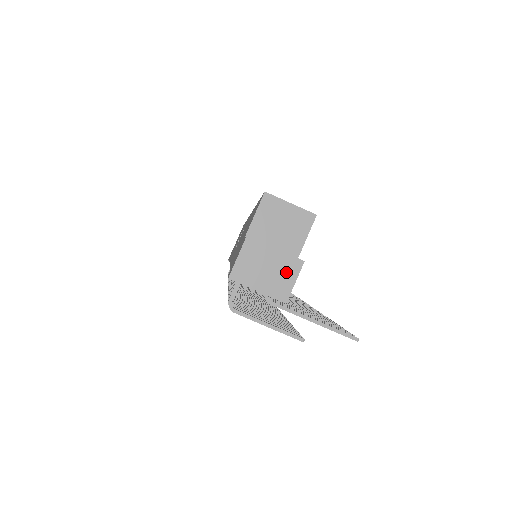
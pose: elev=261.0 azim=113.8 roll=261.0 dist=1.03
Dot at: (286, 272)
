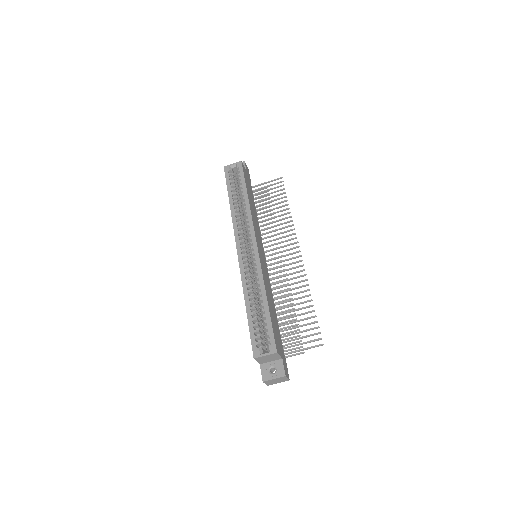
Dot at: (283, 379)
